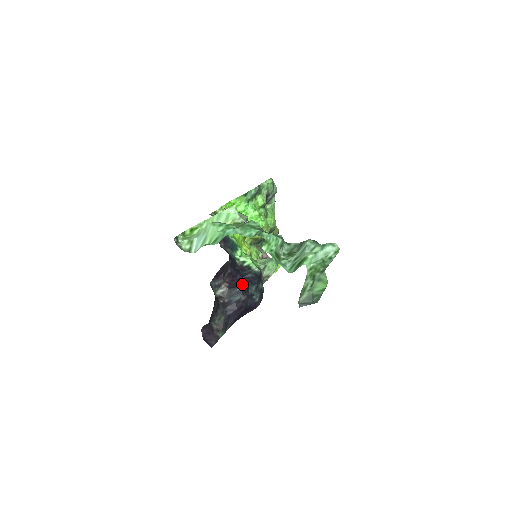
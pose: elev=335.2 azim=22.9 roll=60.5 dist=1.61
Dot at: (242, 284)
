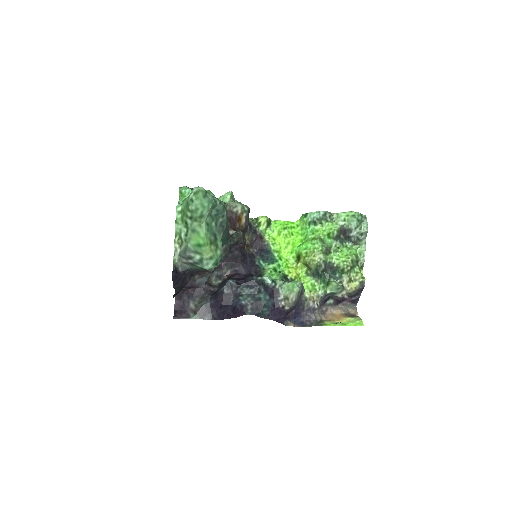
Dot at: (235, 280)
